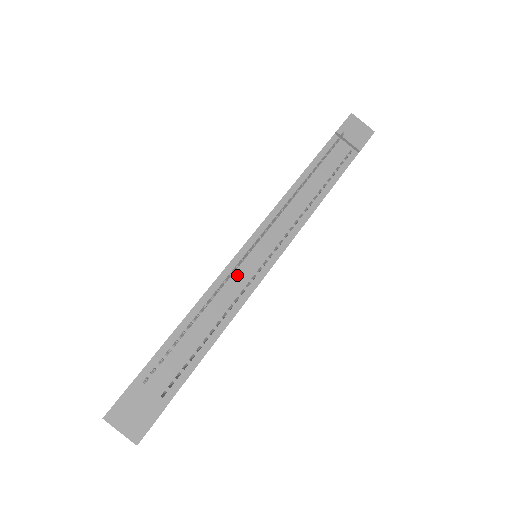
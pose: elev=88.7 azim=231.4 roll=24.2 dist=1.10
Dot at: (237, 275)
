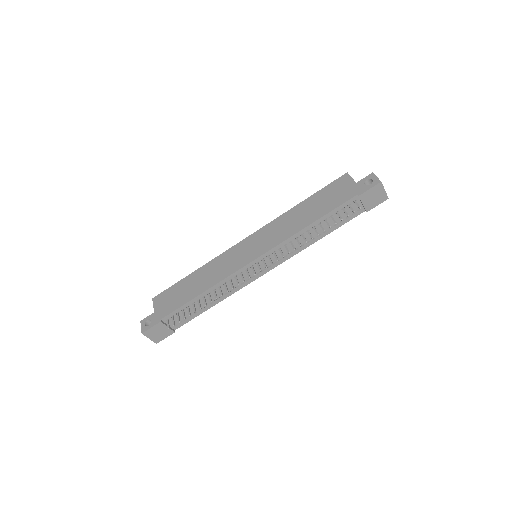
Dot at: (238, 278)
